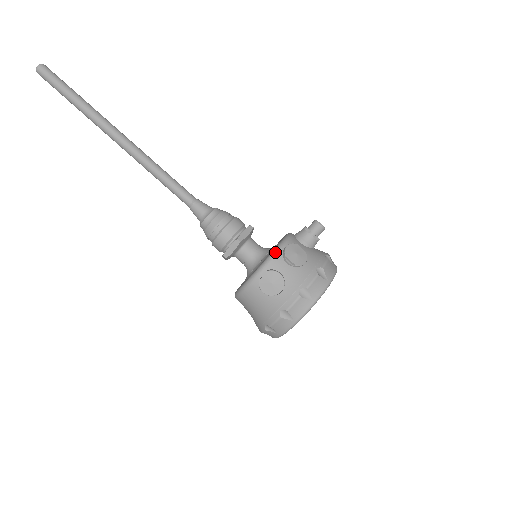
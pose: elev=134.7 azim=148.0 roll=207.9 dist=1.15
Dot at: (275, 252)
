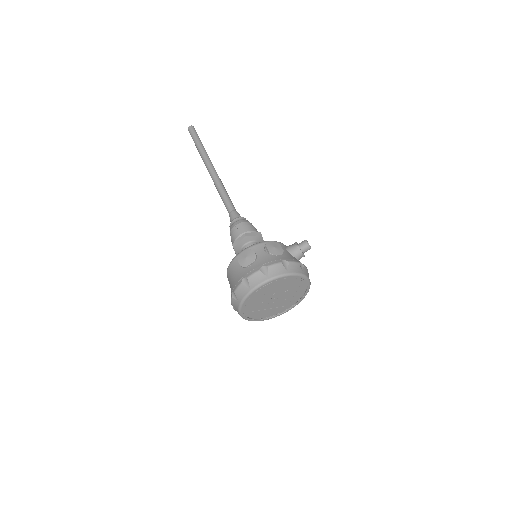
Dot at: (261, 242)
